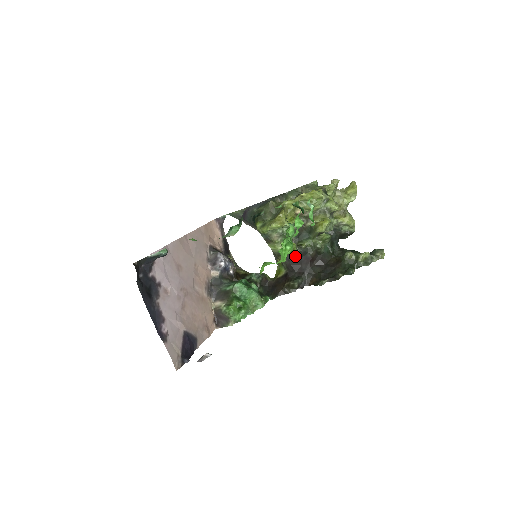
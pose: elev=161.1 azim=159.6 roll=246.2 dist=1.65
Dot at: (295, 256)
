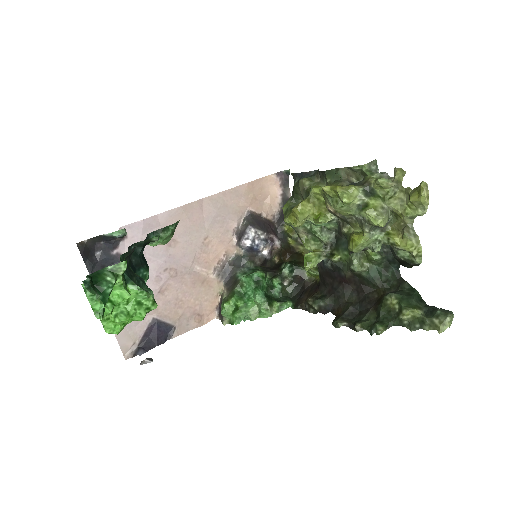
Dot at: (326, 266)
